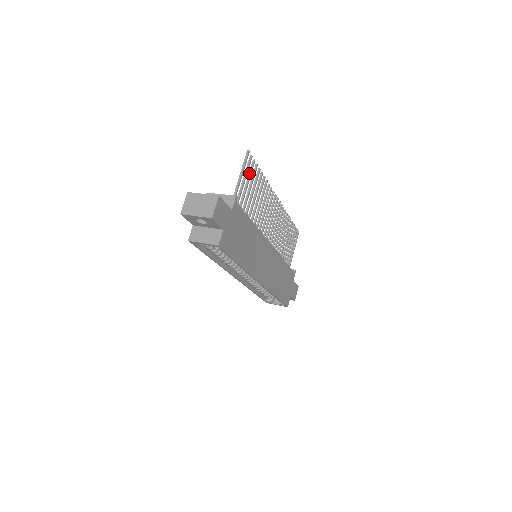
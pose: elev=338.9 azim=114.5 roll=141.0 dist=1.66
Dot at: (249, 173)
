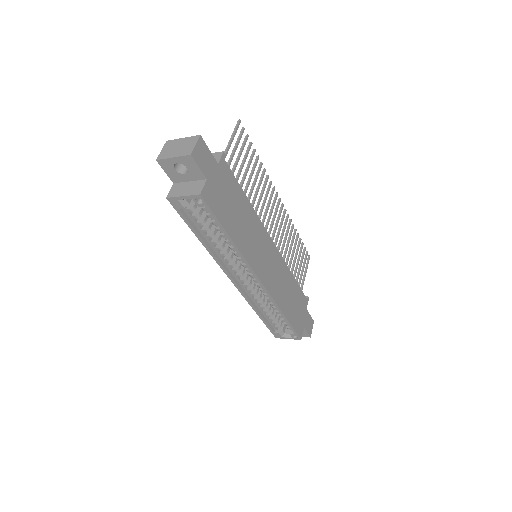
Dot at: (242, 146)
